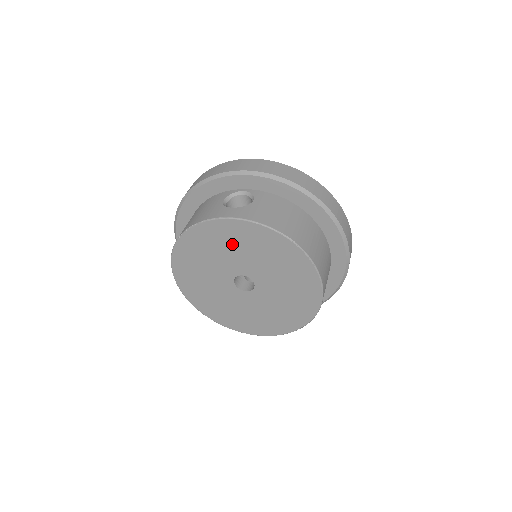
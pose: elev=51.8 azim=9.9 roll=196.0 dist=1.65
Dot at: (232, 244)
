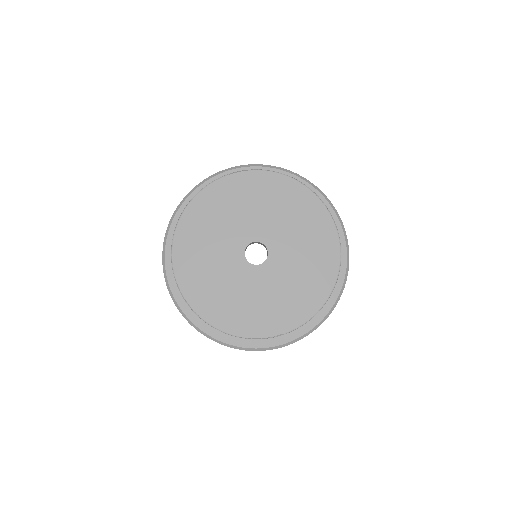
Dot at: (277, 205)
